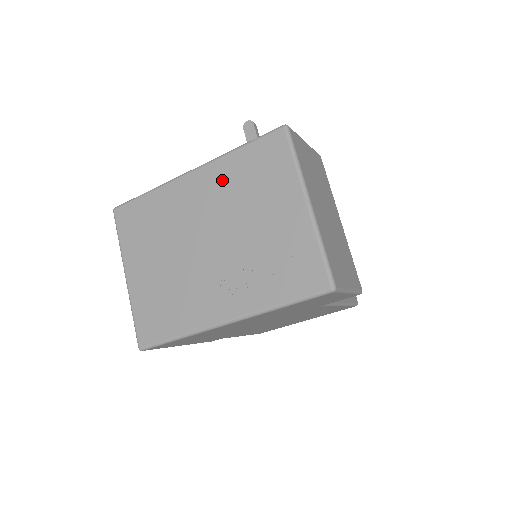
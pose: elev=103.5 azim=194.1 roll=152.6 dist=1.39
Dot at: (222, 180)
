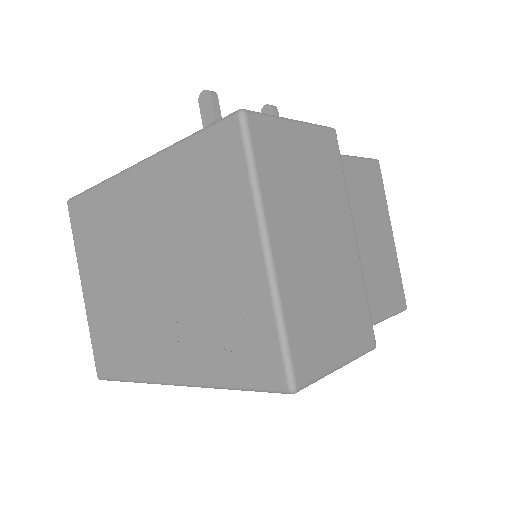
Dot at: (165, 188)
